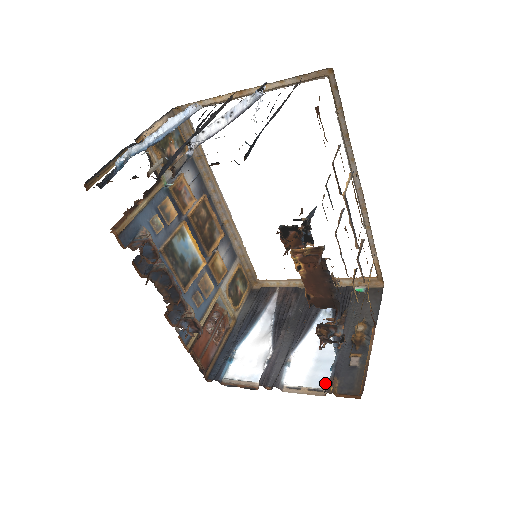
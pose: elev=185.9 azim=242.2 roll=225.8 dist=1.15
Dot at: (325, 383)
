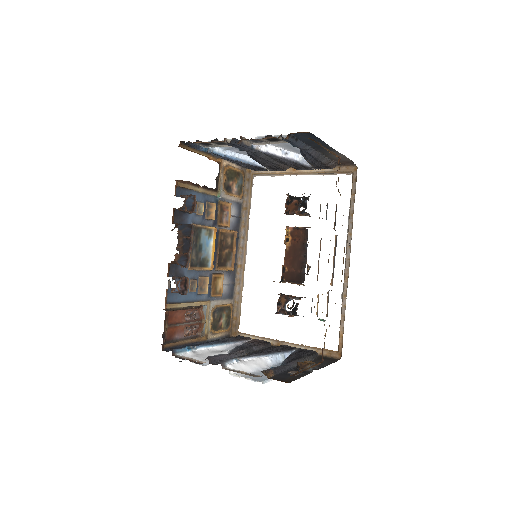
Dot at: (261, 379)
